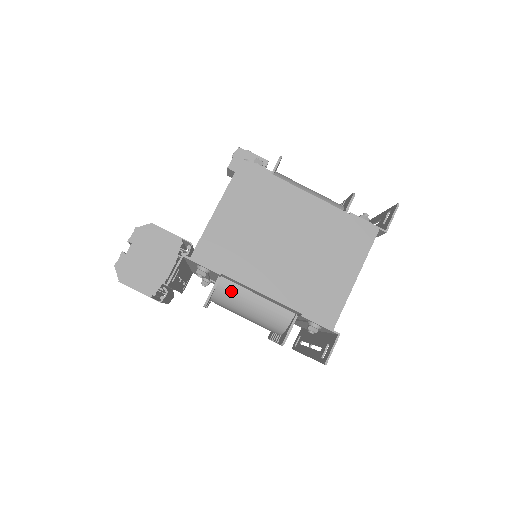
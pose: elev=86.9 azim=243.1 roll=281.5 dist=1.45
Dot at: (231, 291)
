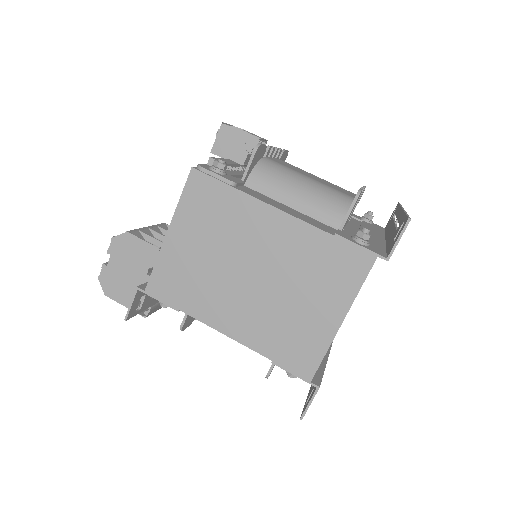
Dot at: occluded
